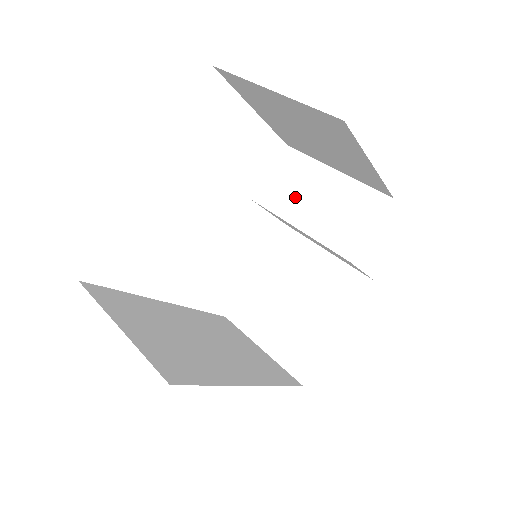
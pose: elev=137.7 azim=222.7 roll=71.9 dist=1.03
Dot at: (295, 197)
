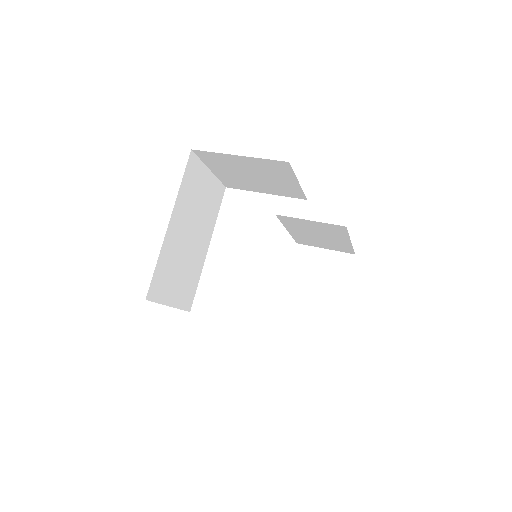
Dot at: occluded
